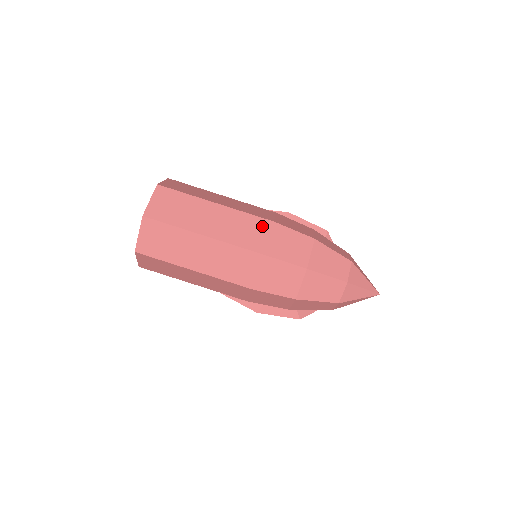
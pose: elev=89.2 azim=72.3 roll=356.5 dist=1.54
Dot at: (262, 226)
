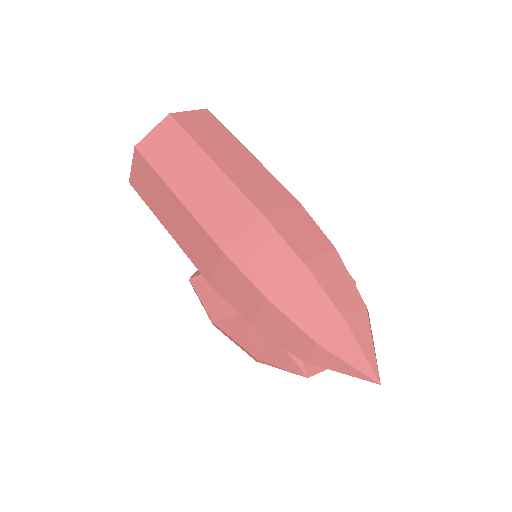
Dot at: (283, 196)
